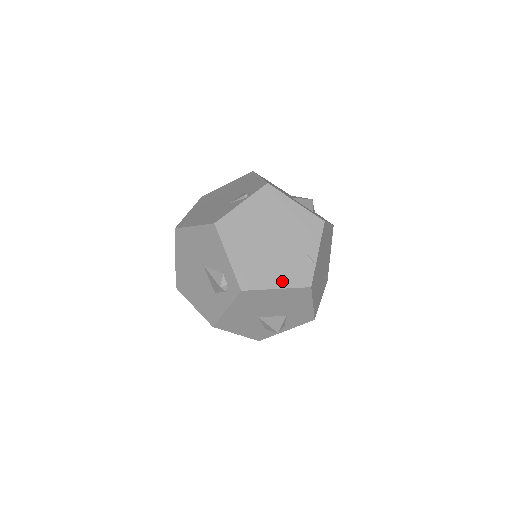
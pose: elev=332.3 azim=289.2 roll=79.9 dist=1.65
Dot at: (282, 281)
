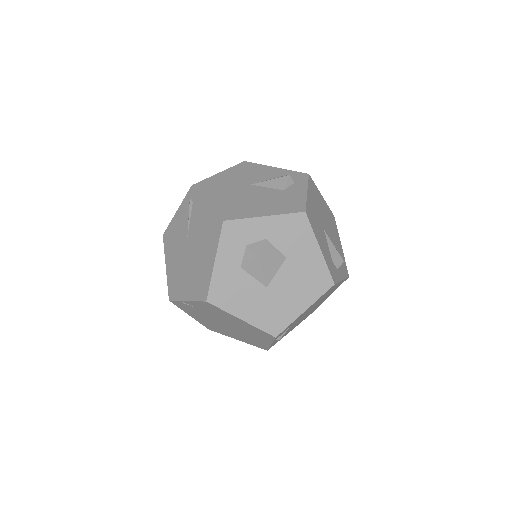
Dot at: occluded
